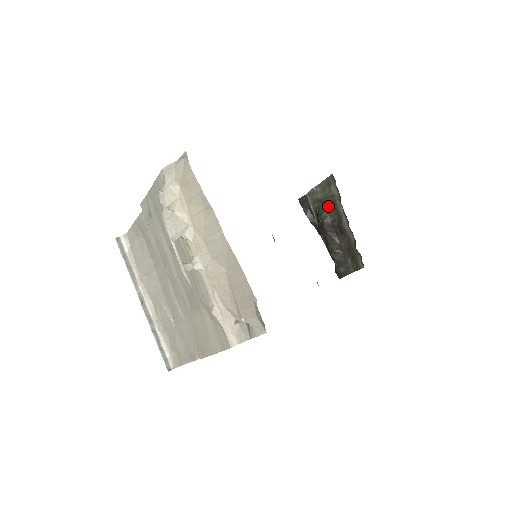
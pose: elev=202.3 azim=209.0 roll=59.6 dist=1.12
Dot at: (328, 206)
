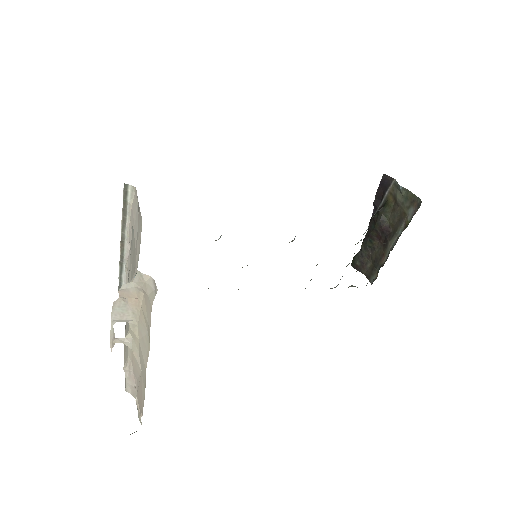
Dot at: (395, 214)
